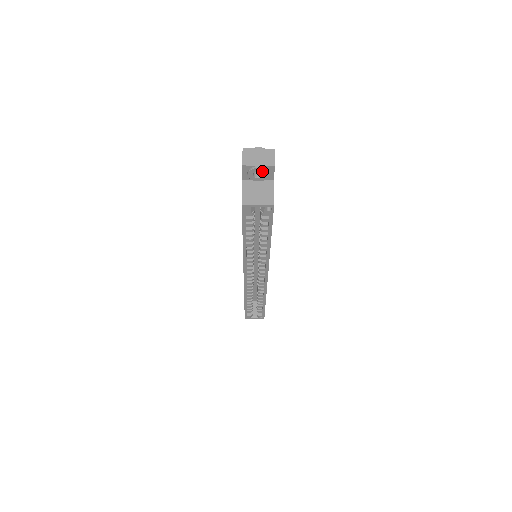
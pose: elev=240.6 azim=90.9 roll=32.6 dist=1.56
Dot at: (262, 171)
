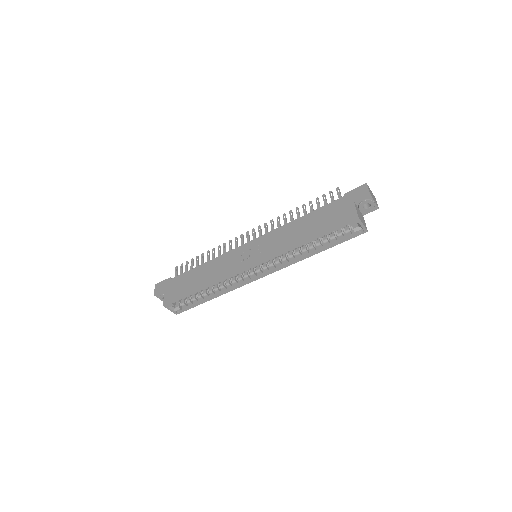
Dot at: (372, 206)
